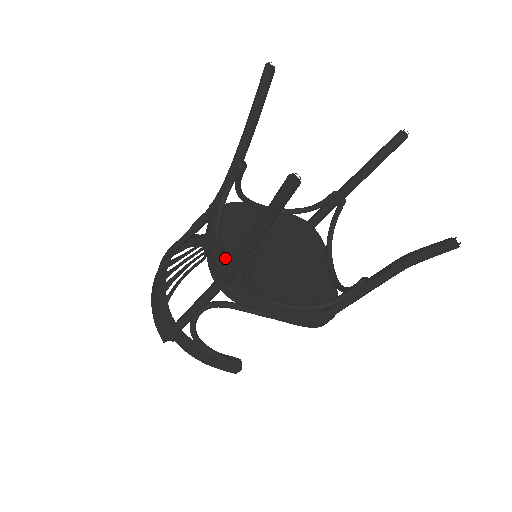
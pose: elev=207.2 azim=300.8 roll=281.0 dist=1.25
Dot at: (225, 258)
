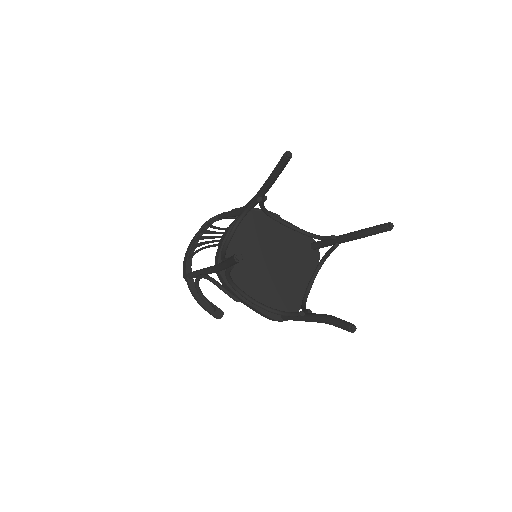
Dot at: occluded
